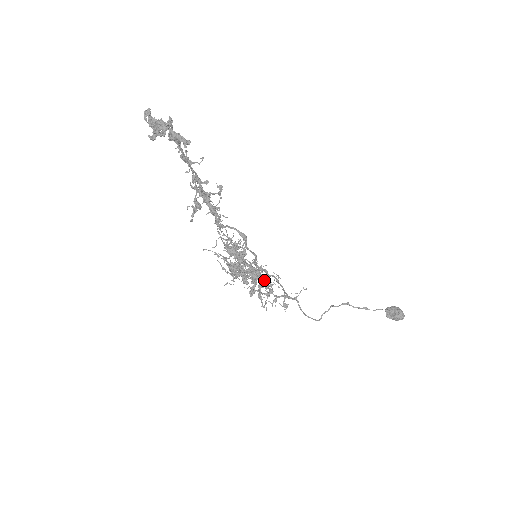
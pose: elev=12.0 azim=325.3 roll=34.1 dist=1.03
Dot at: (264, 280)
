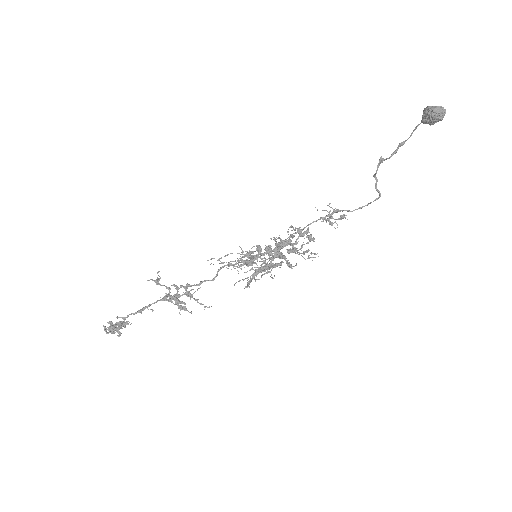
Dot at: (291, 244)
